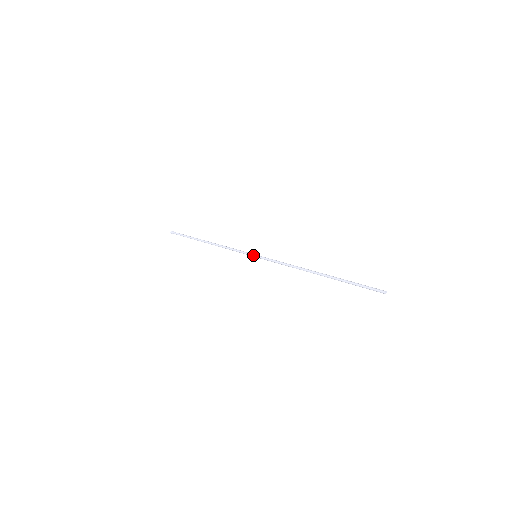
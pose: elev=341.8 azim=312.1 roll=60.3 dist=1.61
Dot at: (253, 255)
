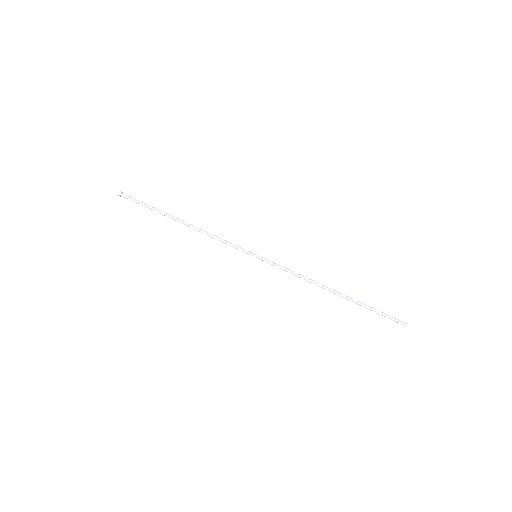
Dot at: (253, 255)
